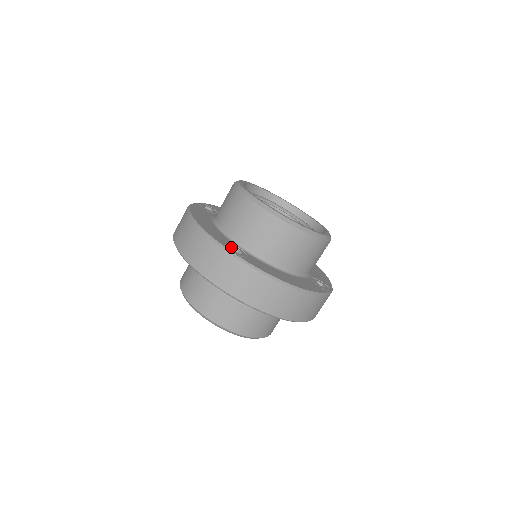
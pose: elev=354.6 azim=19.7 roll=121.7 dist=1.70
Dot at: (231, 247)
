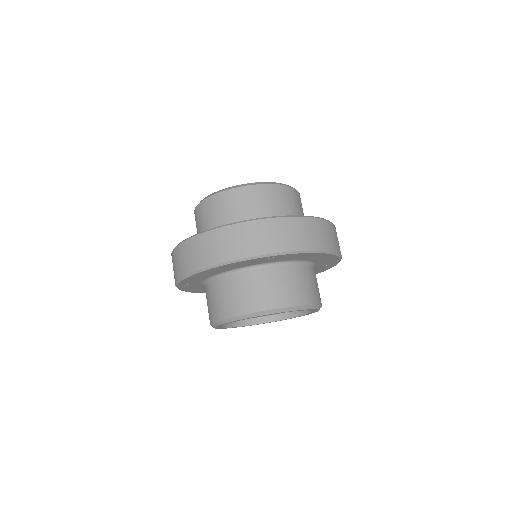
Dot at: occluded
